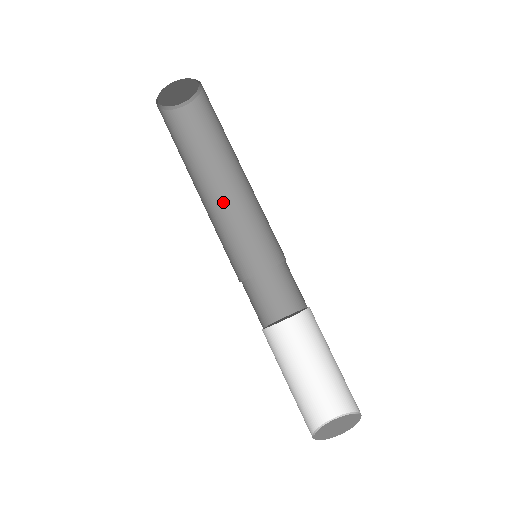
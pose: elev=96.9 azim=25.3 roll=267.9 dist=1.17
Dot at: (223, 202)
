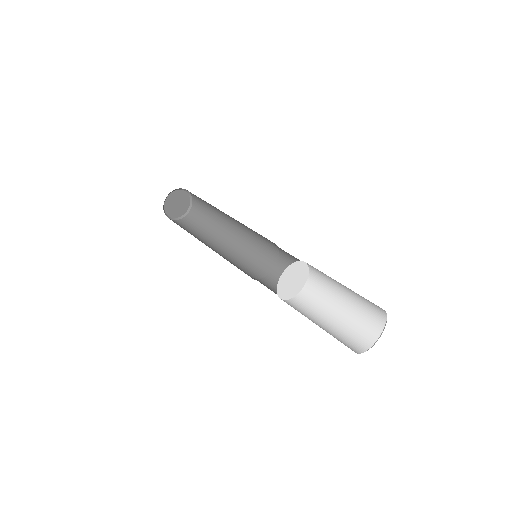
Dot at: (215, 251)
